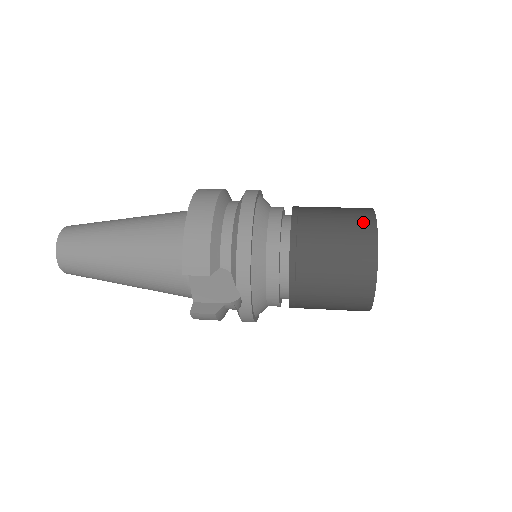
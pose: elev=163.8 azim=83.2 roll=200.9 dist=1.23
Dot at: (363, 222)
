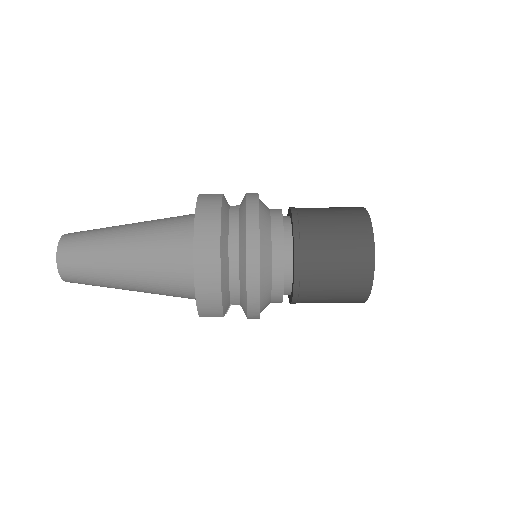
Dot at: (362, 262)
